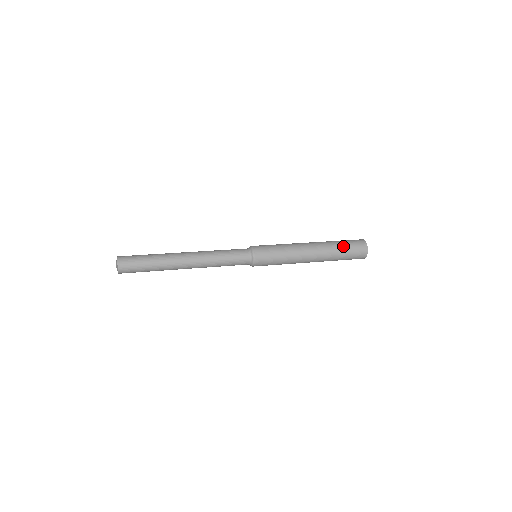
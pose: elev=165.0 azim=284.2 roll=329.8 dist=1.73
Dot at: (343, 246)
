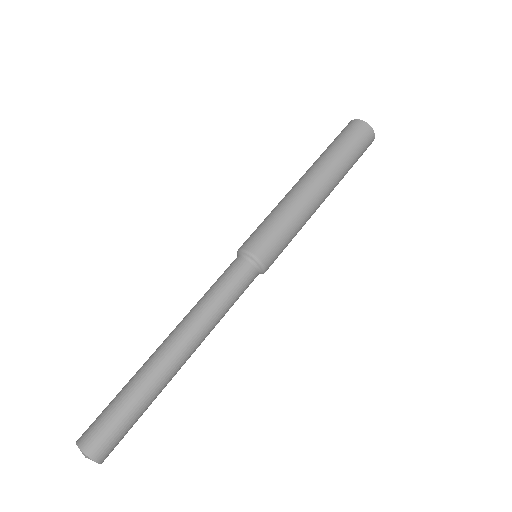
Dot at: (353, 163)
